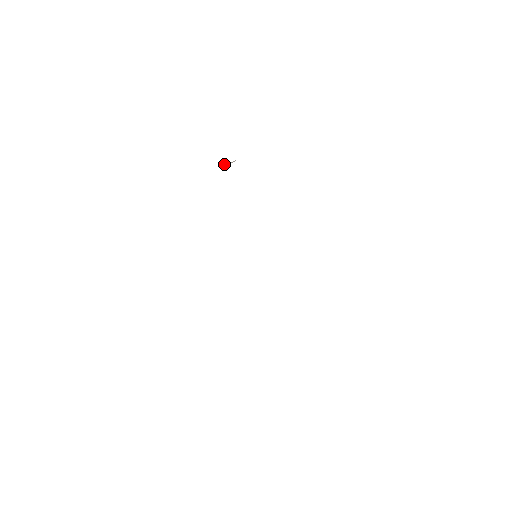
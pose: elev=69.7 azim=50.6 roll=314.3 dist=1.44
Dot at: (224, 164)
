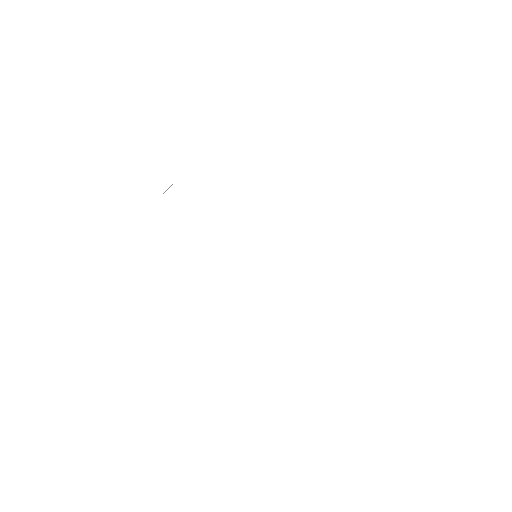
Dot at: occluded
